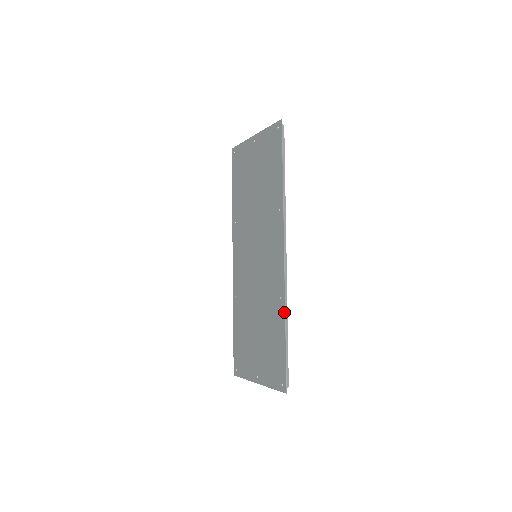
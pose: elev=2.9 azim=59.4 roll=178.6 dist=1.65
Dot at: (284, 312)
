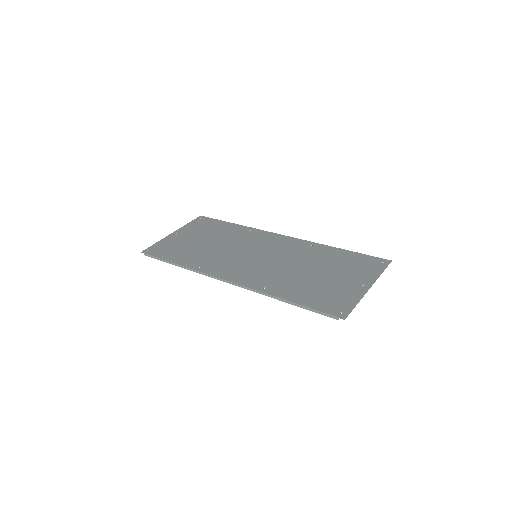
Dot at: (325, 245)
